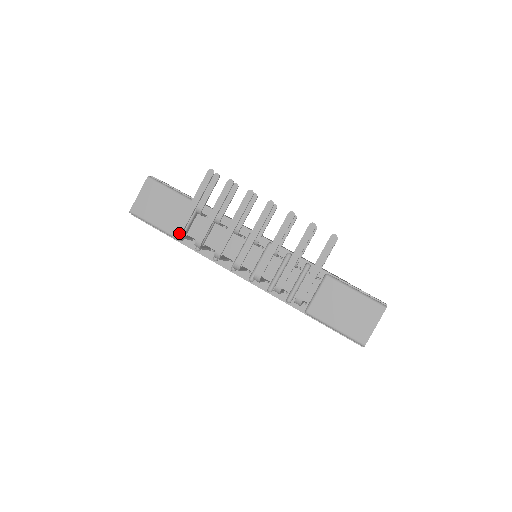
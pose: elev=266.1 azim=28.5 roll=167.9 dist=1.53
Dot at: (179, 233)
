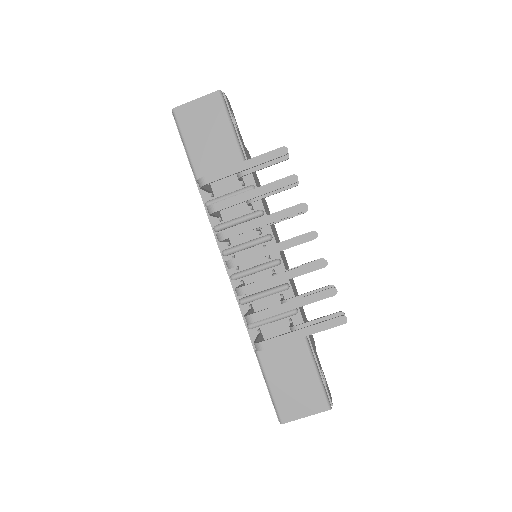
Dot at: (202, 182)
